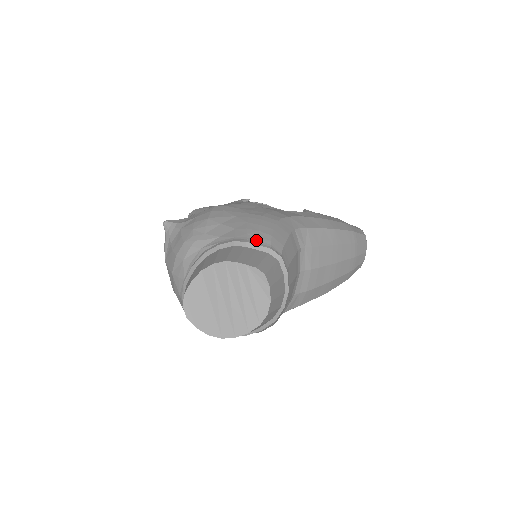
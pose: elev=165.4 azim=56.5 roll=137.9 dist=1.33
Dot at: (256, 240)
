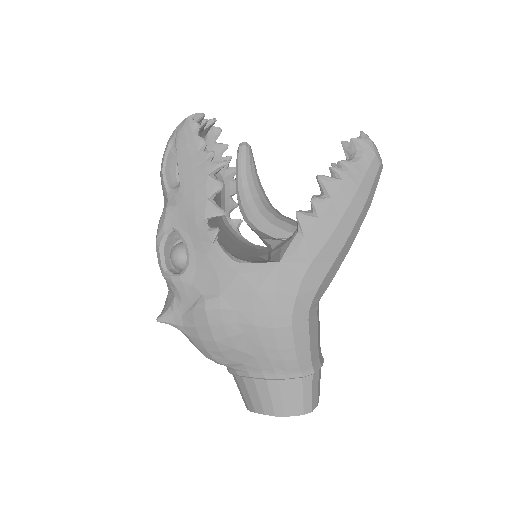
Dot at: (285, 373)
